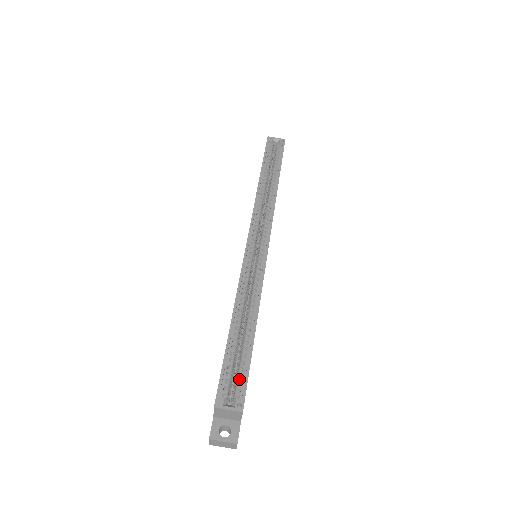
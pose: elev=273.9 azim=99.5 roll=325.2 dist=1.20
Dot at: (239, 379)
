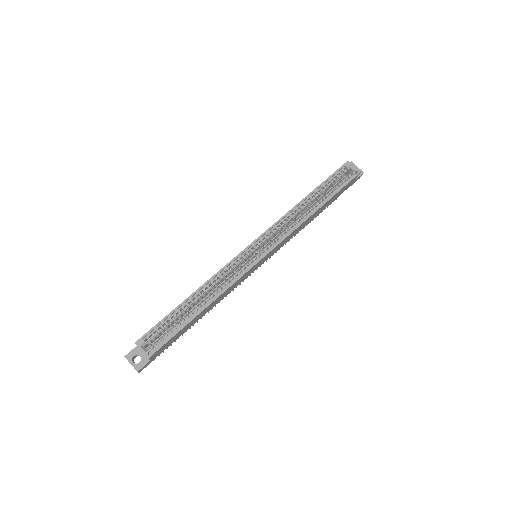
Dot at: (164, 337)
